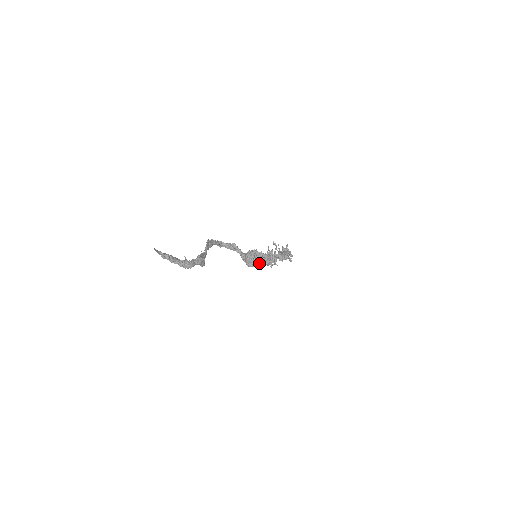
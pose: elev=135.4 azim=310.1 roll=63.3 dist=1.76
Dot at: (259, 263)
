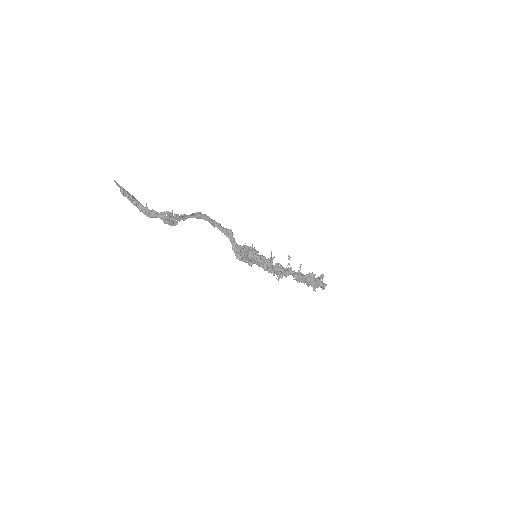
Dot at: (250, 260)
